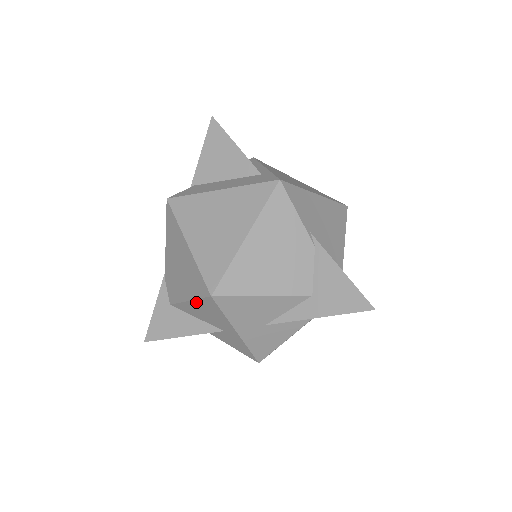
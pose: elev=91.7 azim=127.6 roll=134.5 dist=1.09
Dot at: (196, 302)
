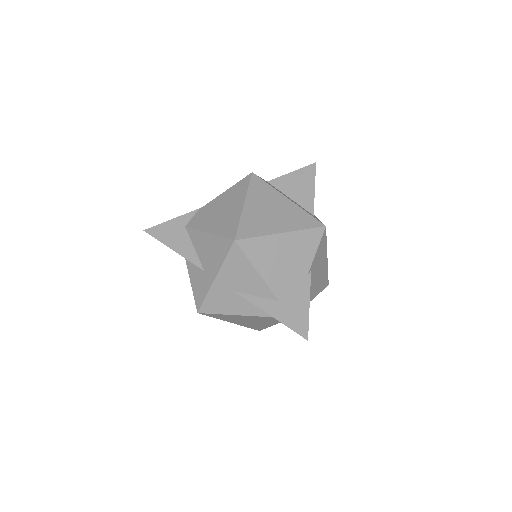
Dot at: (214, 237)
